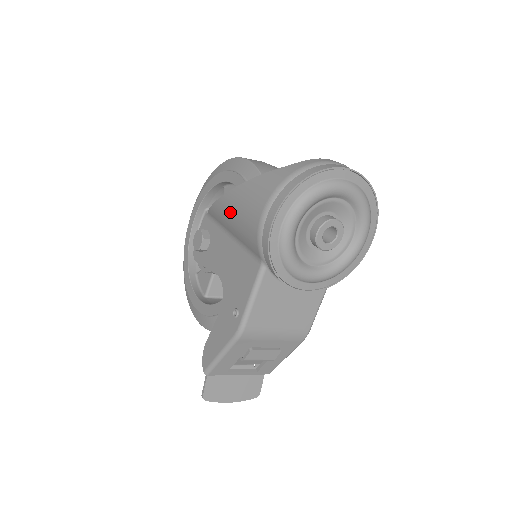
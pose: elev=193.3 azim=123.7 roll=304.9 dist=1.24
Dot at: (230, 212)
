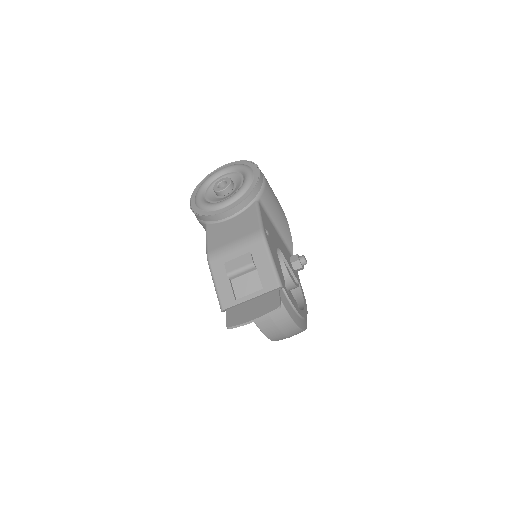
Dot at: occluded
